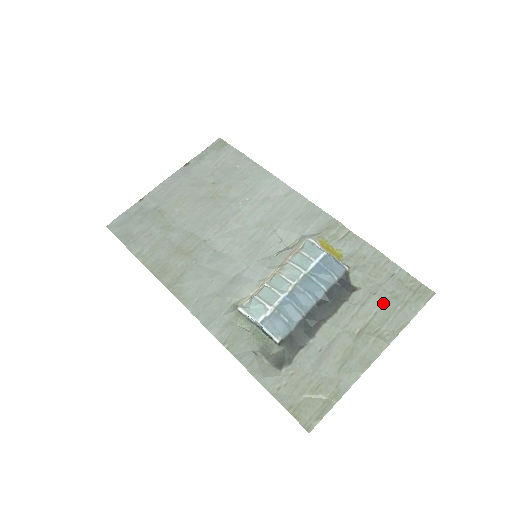
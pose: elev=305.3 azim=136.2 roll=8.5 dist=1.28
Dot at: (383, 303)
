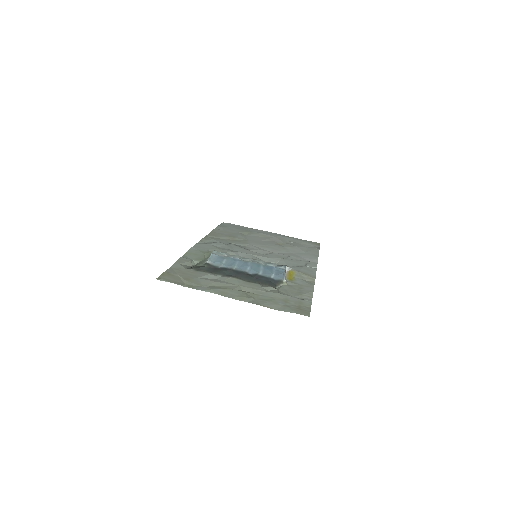
Dot at: (276, 297)
